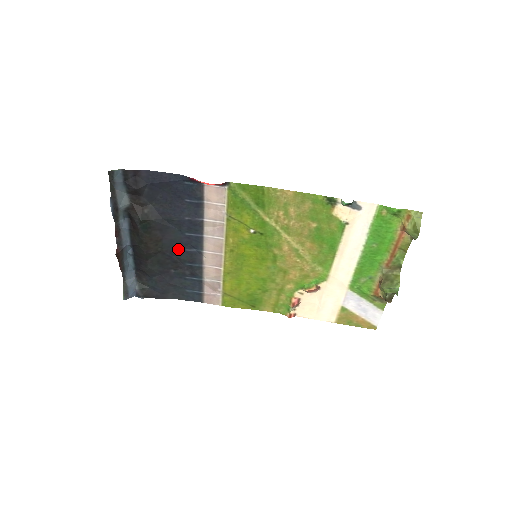
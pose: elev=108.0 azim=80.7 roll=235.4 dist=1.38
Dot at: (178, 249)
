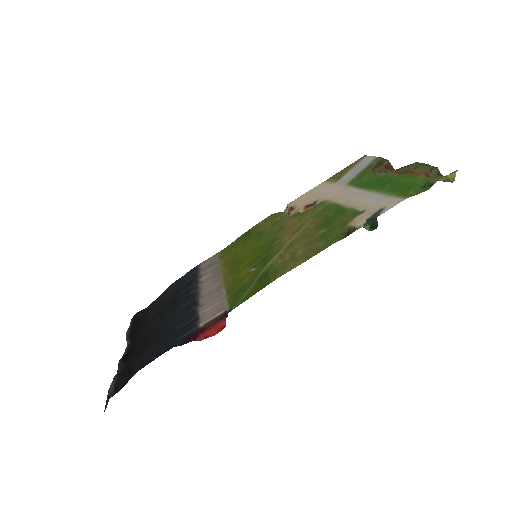
Dot at: (174, 306)
